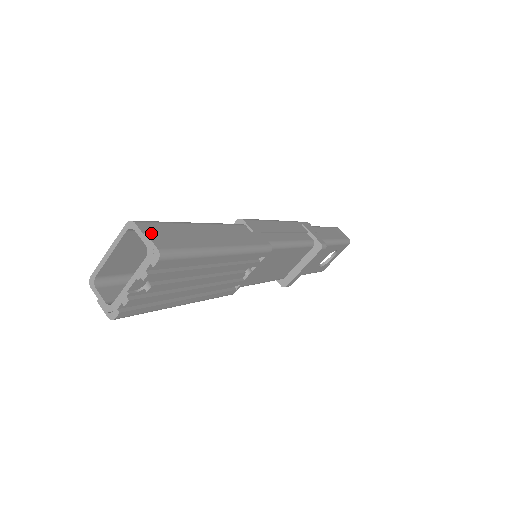
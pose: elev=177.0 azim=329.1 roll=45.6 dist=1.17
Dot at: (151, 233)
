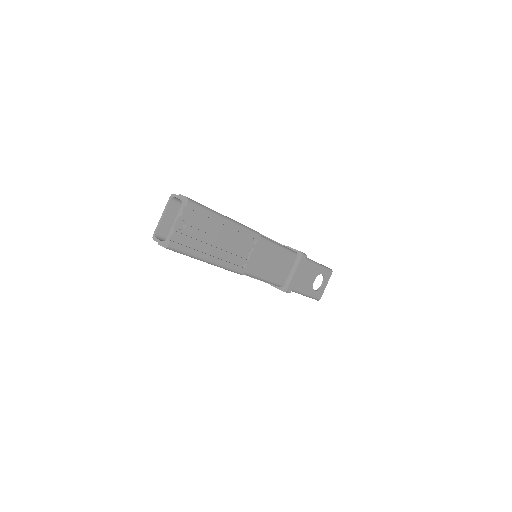
Dot at: occluded
